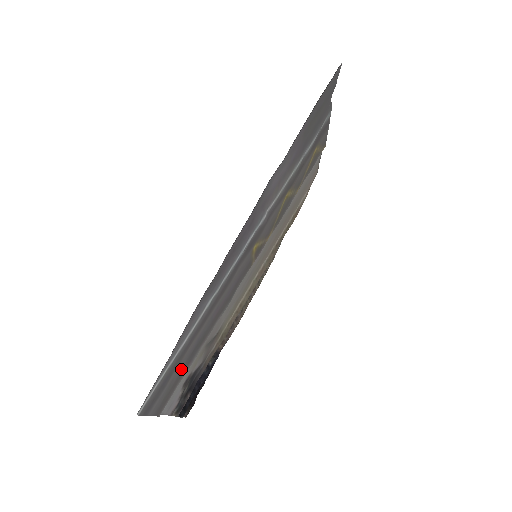
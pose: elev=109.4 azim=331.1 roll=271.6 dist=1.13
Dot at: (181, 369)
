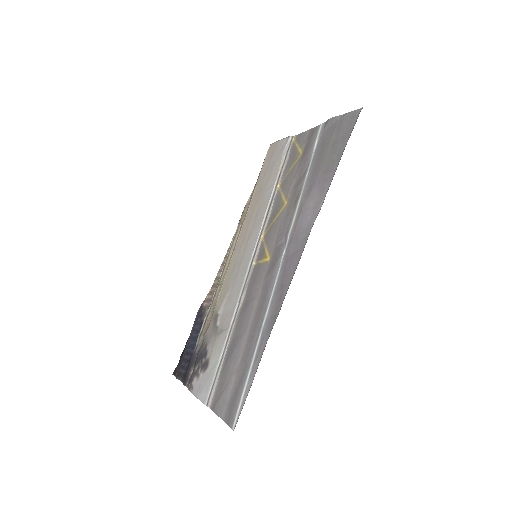
Dot at: (227, 372)
